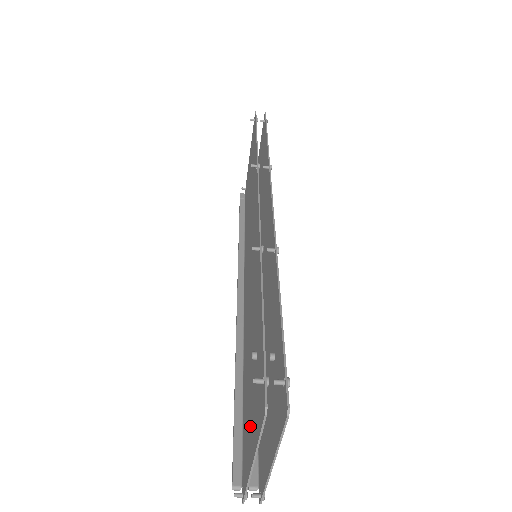
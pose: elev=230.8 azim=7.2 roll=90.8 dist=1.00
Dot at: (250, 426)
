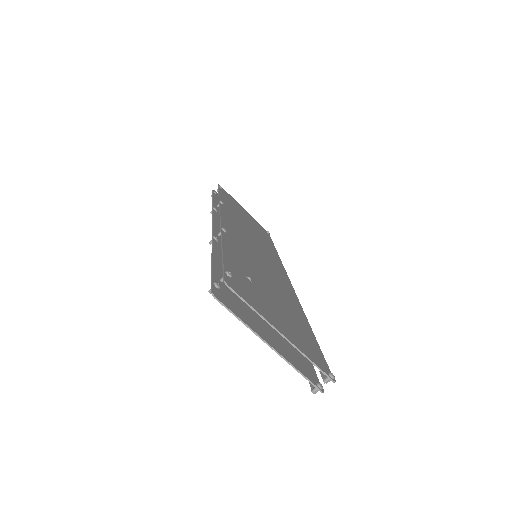
Dot at: (272, 334)
